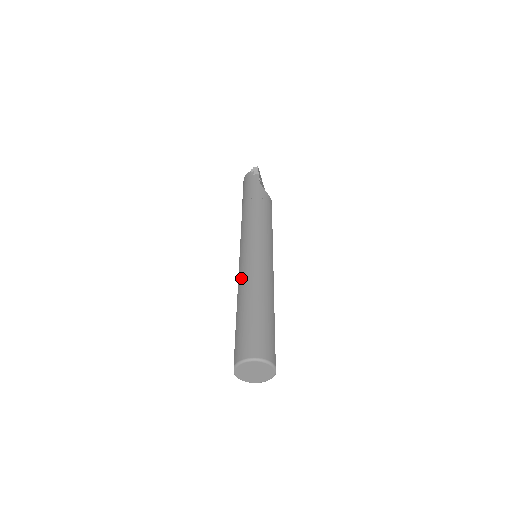
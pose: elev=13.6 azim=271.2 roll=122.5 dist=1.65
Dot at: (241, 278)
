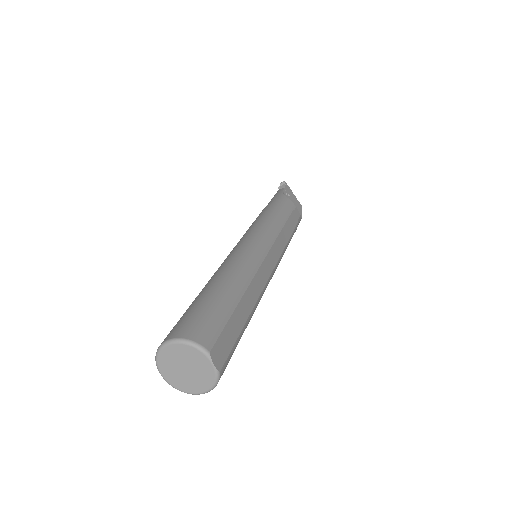
Dot at: occluded
